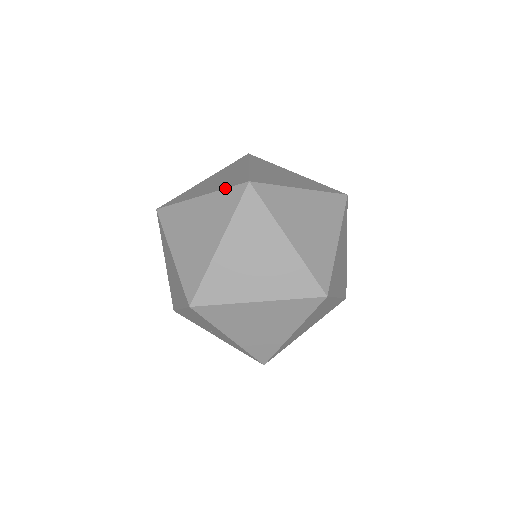
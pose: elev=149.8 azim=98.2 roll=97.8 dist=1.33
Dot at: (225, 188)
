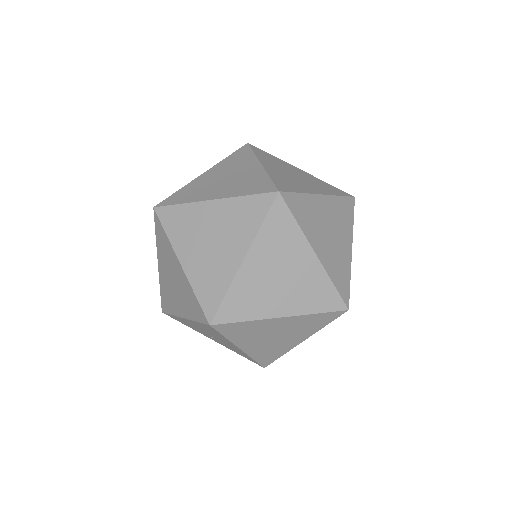
Dot at: (247, 195)
